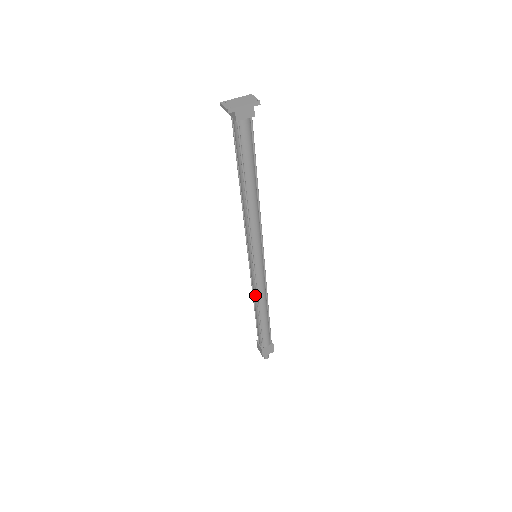
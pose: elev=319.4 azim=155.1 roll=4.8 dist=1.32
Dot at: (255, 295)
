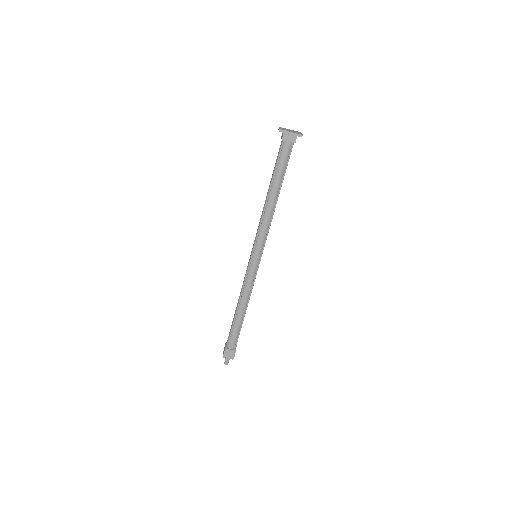
Dot at: (241, 291)
